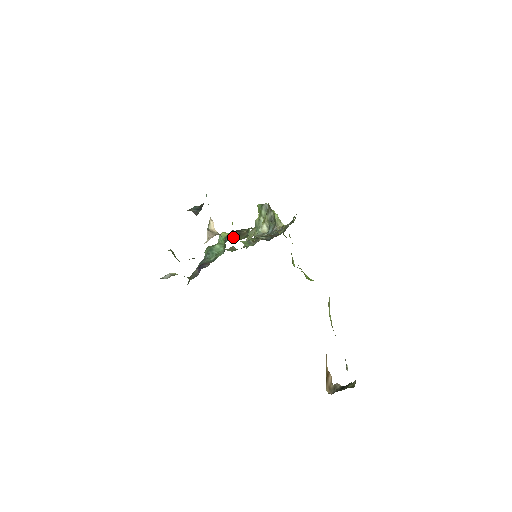
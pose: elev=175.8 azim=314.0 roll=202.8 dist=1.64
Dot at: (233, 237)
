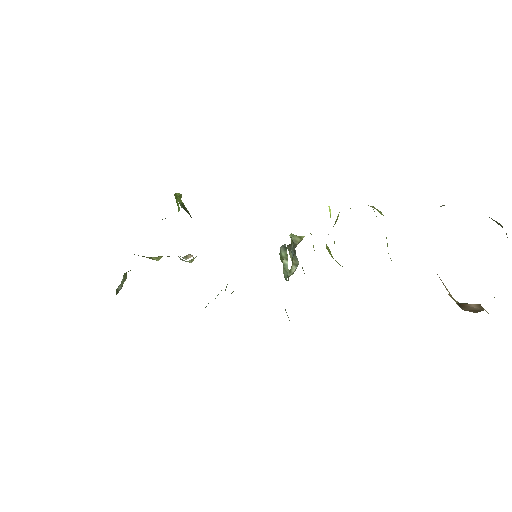
Dot at: occluded
